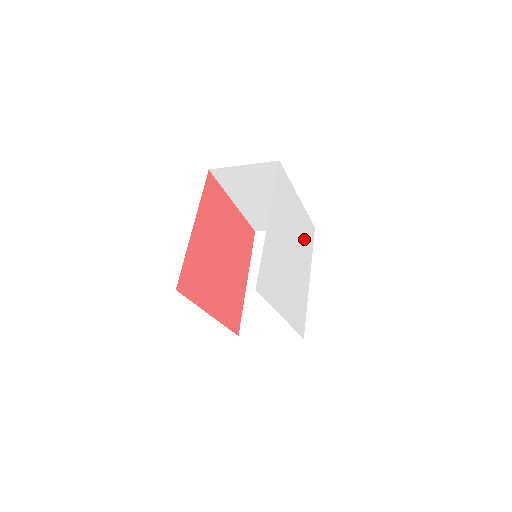
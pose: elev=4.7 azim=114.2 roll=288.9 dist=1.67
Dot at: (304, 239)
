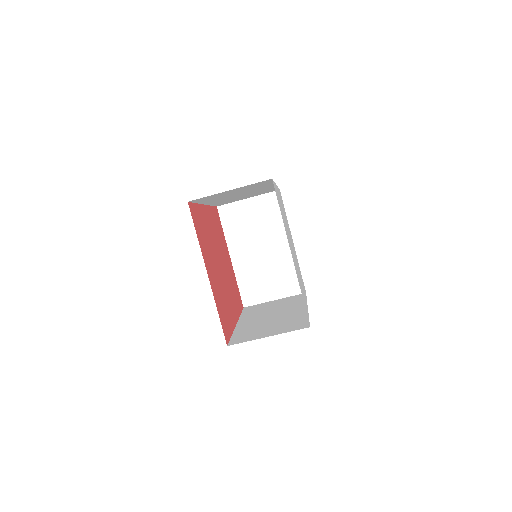
Dot at: occluded
